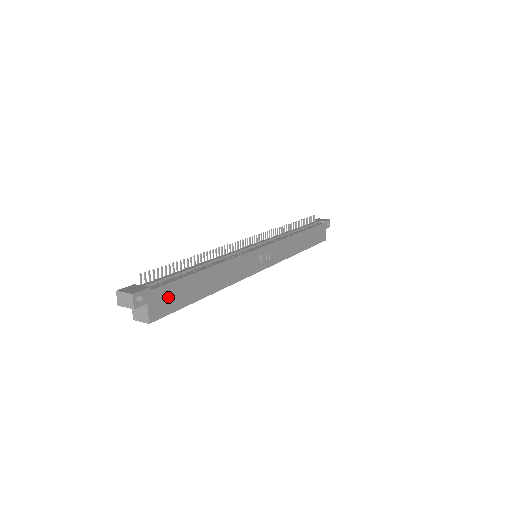
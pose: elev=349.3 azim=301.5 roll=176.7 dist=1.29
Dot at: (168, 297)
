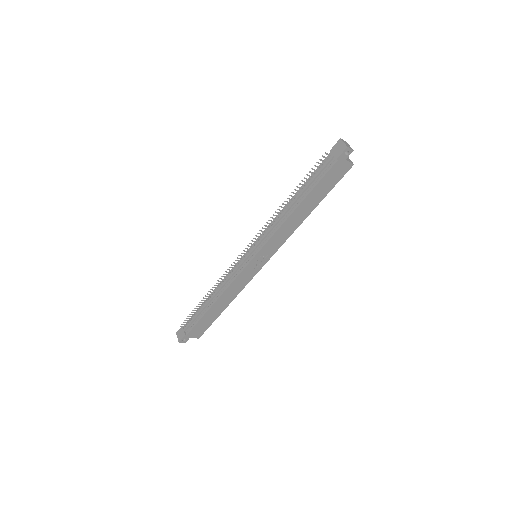
Dot at: (199, 329)
